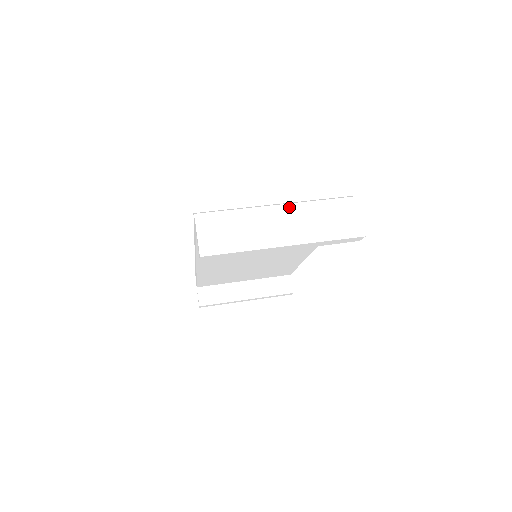
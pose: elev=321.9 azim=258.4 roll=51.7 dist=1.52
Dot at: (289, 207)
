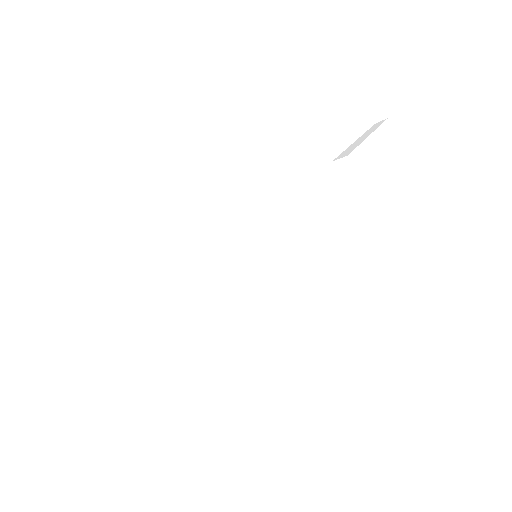
Dot at: (379, 133)
